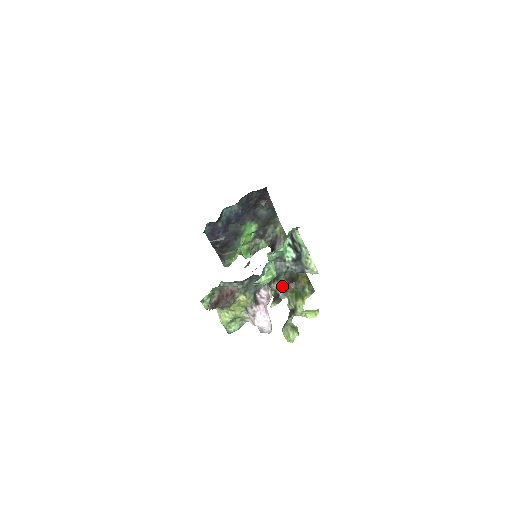
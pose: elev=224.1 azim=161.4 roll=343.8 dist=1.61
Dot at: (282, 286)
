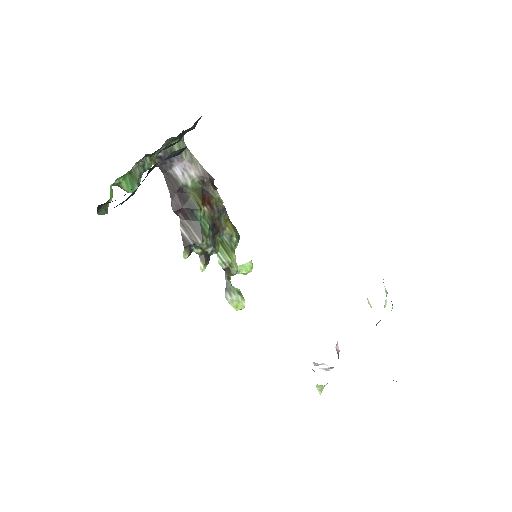
Dot at: (212, 242)
